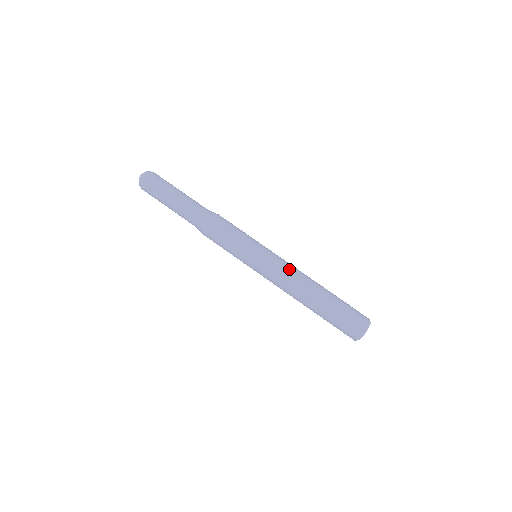
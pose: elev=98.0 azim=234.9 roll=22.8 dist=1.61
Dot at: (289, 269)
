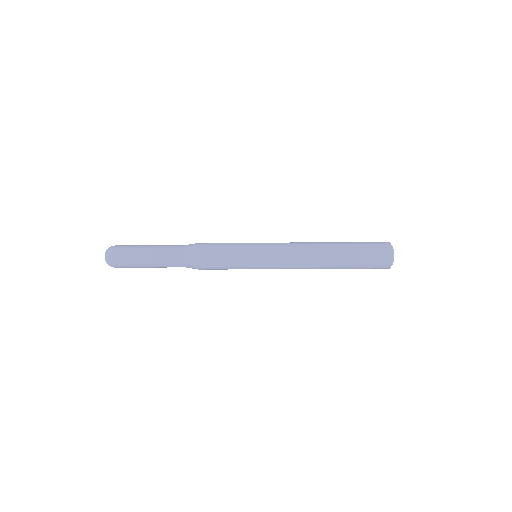
Dot at: (293, 247)
